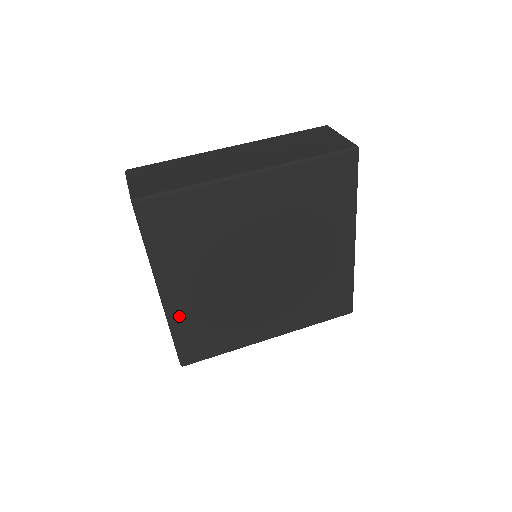
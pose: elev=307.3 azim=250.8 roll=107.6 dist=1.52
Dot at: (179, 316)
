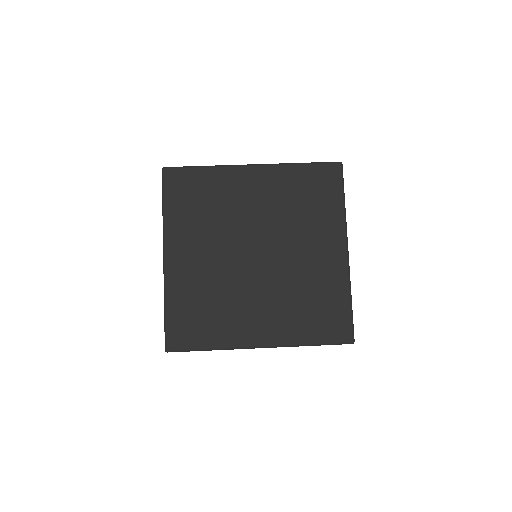
Dot at: (175, 285)
